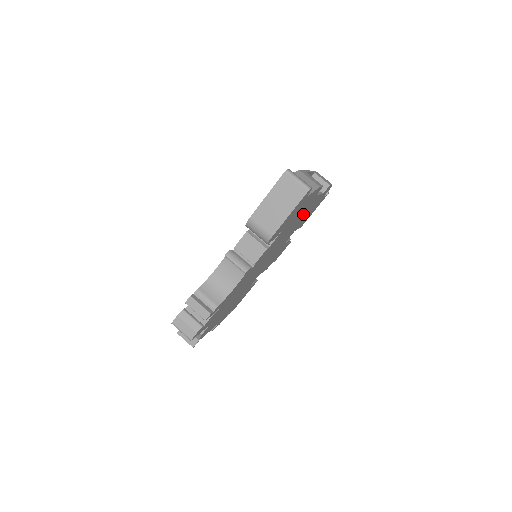
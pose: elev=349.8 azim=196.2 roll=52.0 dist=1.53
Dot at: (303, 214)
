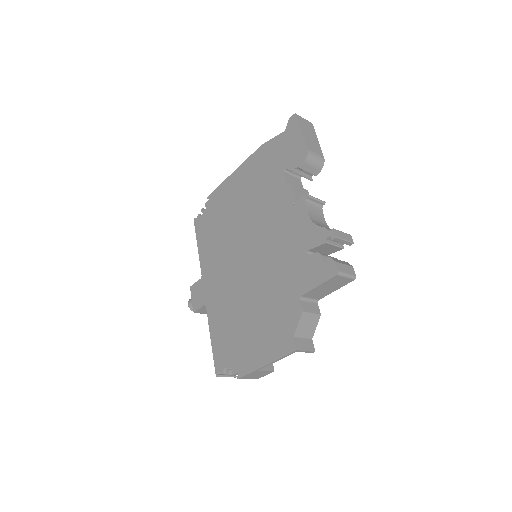
Dot at: occluded
